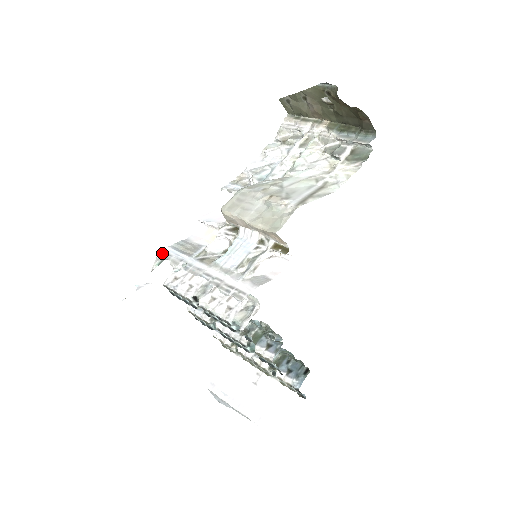
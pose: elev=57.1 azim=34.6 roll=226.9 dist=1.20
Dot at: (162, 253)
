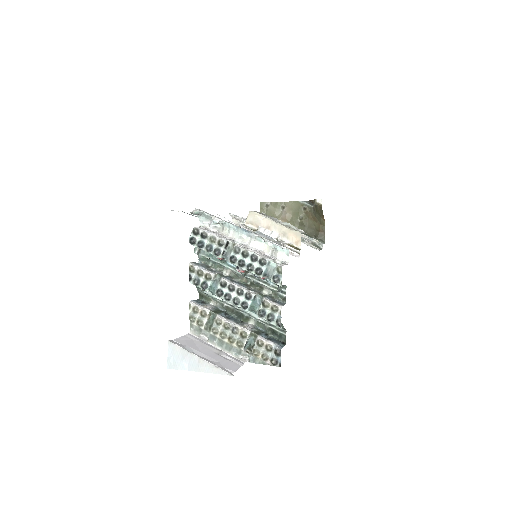
Dot at: occluded
